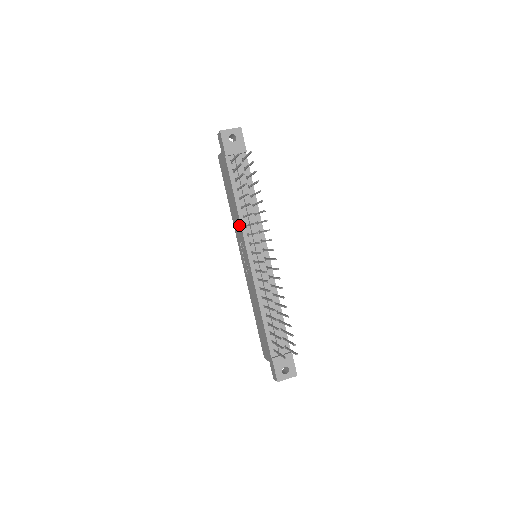
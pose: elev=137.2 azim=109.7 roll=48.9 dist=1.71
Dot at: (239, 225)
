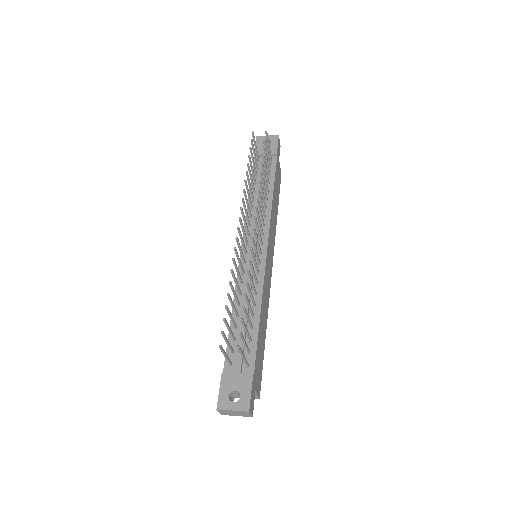
Dot at: occluded
